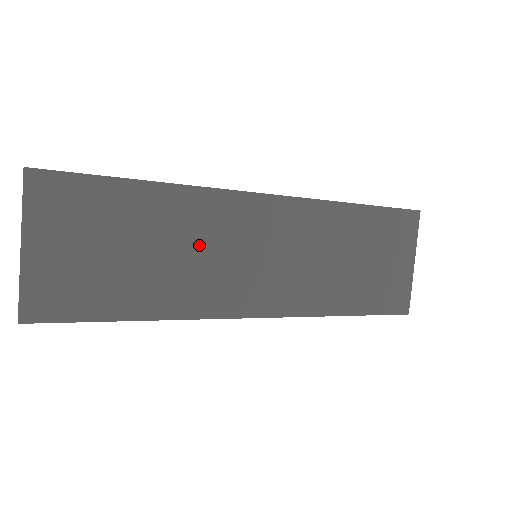
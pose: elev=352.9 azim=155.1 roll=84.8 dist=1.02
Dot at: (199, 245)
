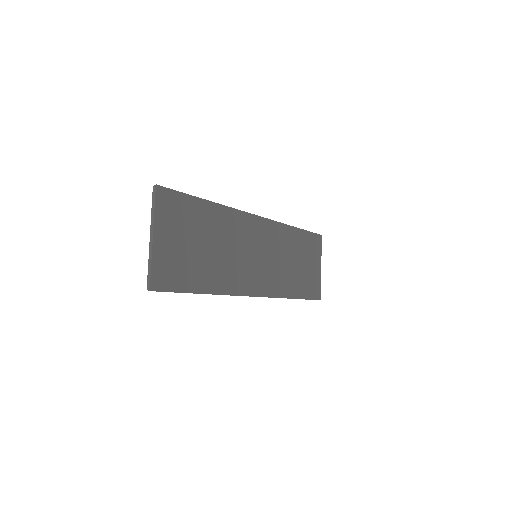
Dot at: (233, 246)
